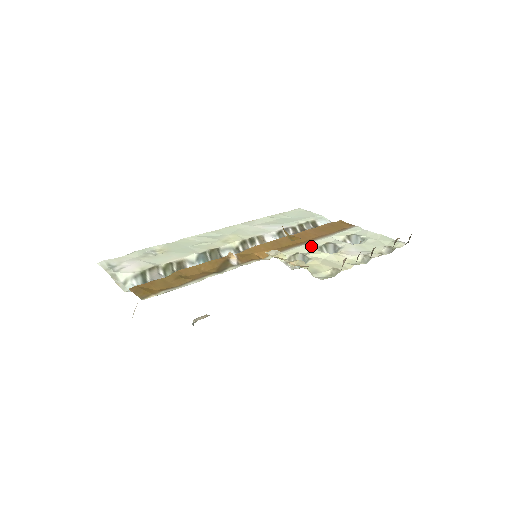
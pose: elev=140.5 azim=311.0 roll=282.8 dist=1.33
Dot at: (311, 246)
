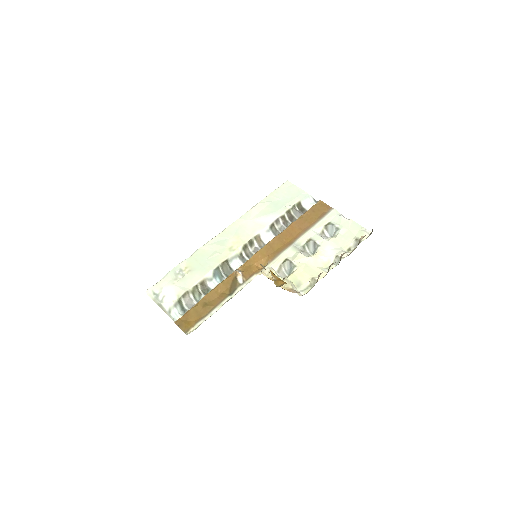
Dot at: (296, 247)
